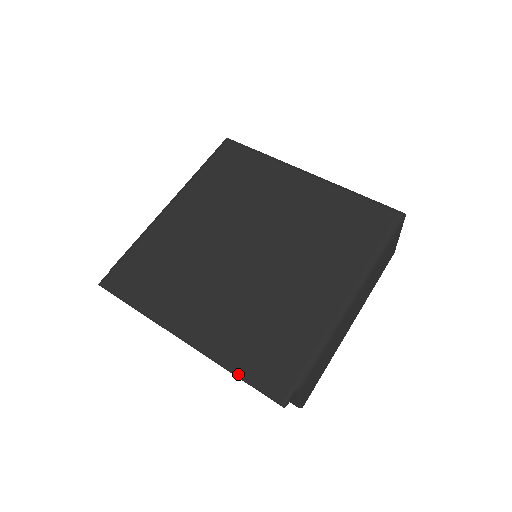
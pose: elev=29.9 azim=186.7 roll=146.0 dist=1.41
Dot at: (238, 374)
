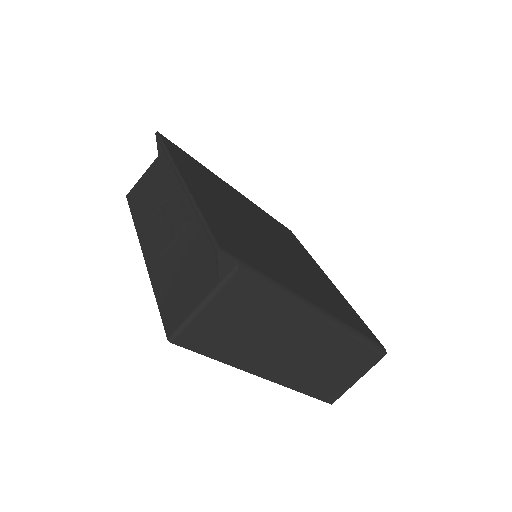
Dot at: (203, 213)
